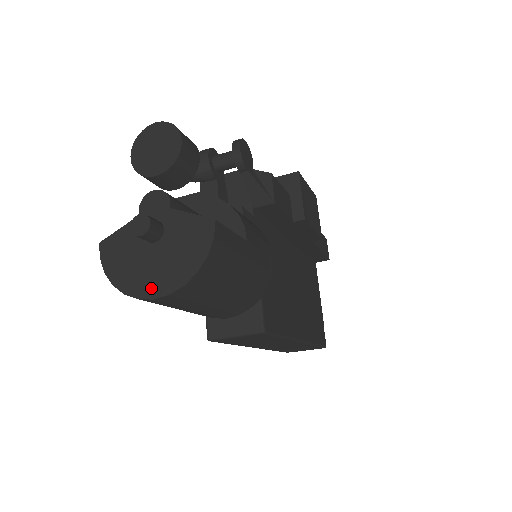
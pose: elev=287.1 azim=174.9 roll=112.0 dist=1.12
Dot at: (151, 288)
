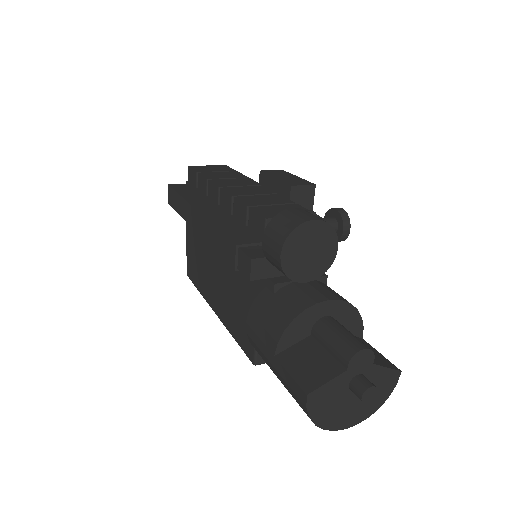
Dot at: (347, 422)
